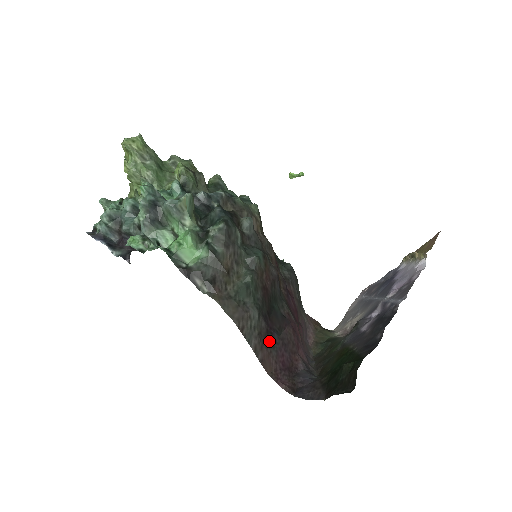
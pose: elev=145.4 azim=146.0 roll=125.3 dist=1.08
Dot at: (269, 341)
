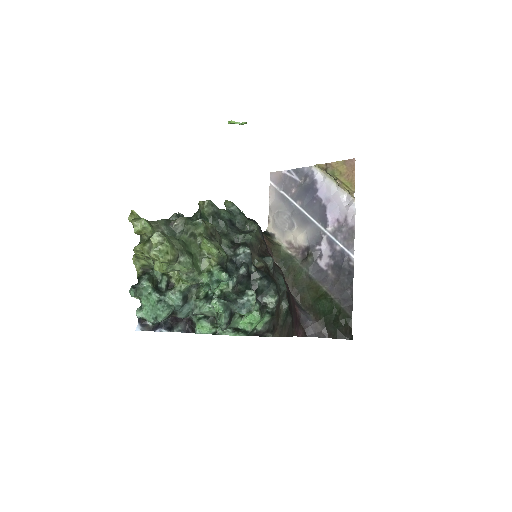
Dot at: occluded
